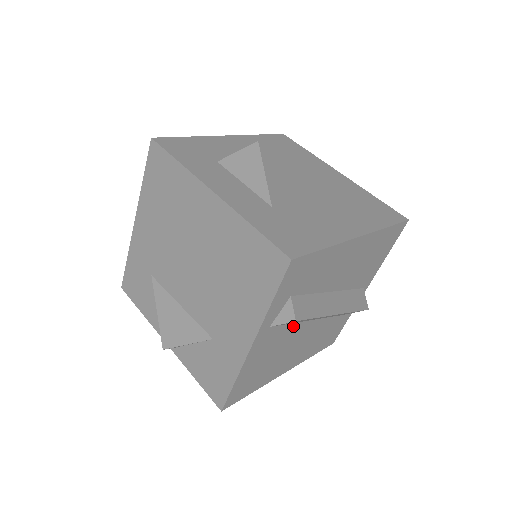
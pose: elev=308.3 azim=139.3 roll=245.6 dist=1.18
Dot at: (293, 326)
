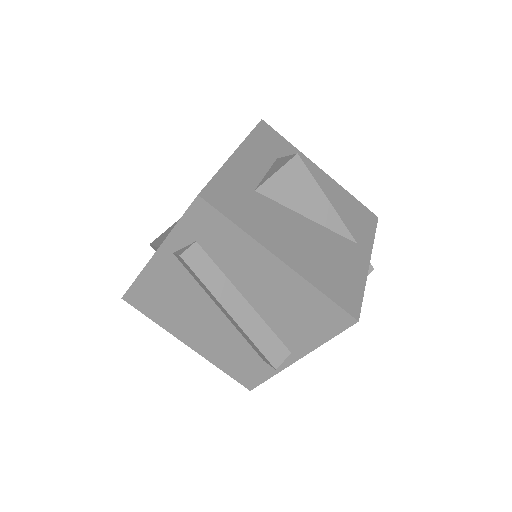
Dot at: (199, 288)
